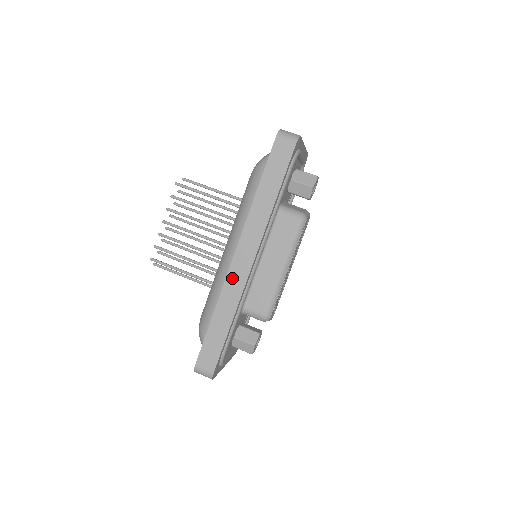
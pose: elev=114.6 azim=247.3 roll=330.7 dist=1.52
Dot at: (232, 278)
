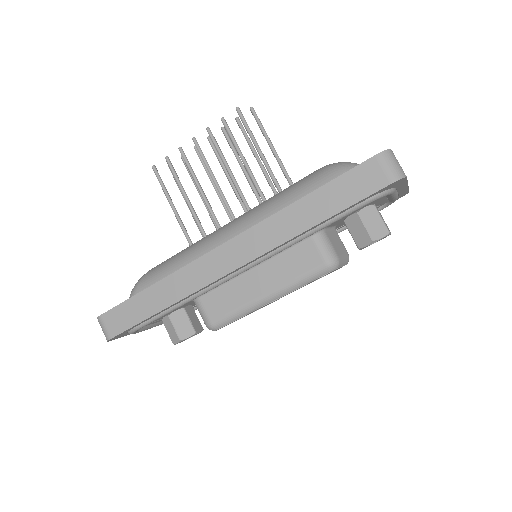
Dot at: (200, 266)
